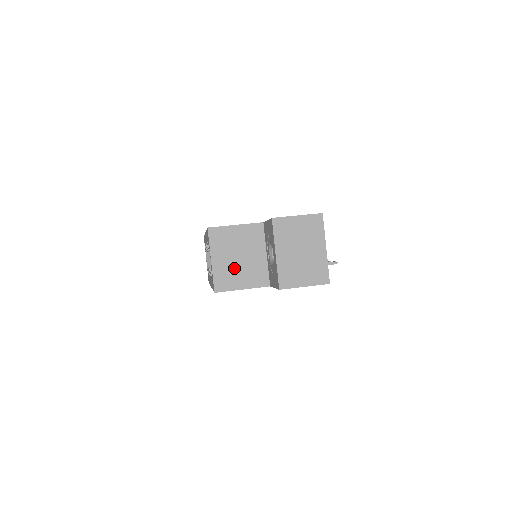
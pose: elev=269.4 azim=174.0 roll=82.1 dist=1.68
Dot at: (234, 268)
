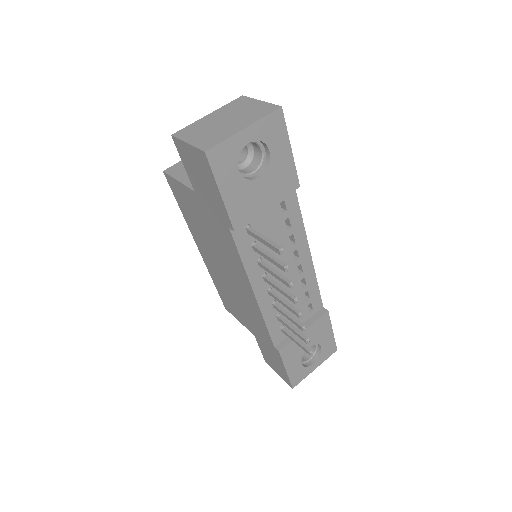
Dot at: occluded
